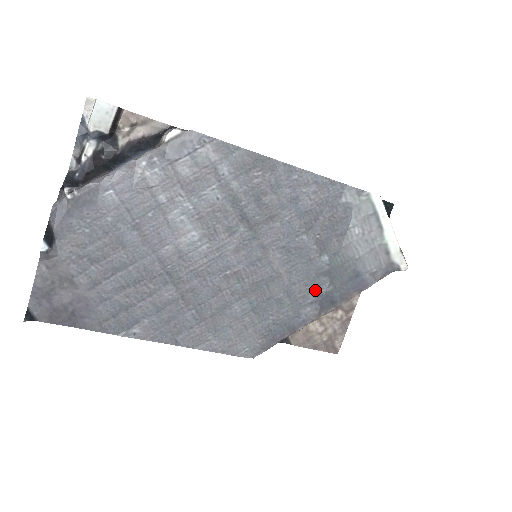
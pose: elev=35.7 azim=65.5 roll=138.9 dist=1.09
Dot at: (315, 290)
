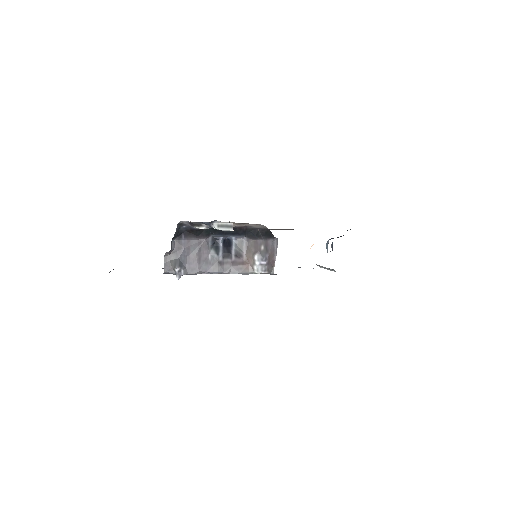
Dot at: occluded
